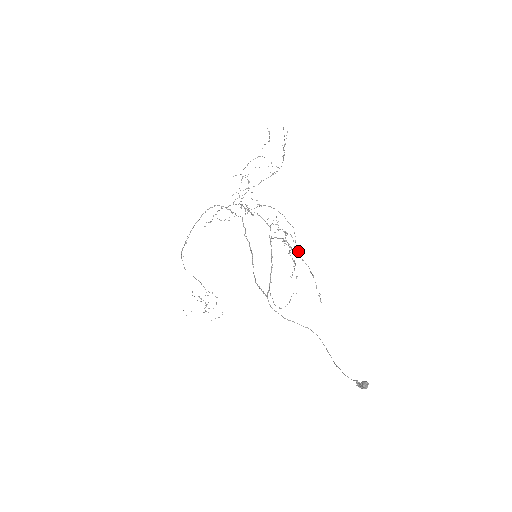
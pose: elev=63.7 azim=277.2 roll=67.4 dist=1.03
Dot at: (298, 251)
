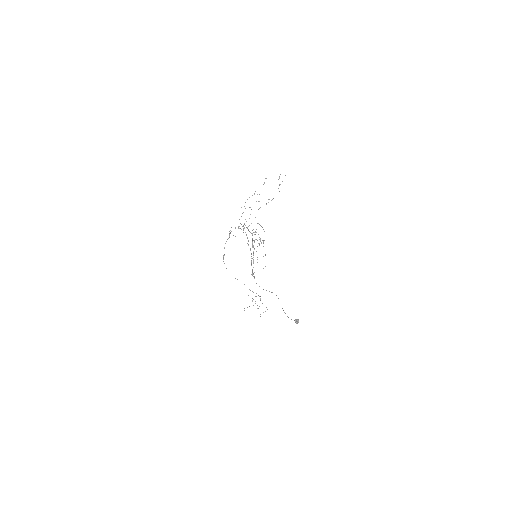
Dot at: (259, 244)
